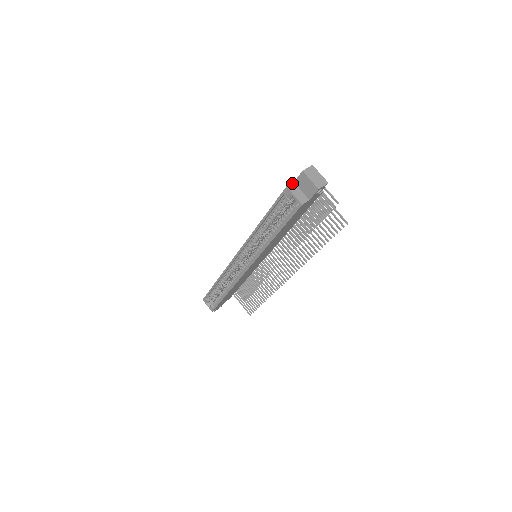
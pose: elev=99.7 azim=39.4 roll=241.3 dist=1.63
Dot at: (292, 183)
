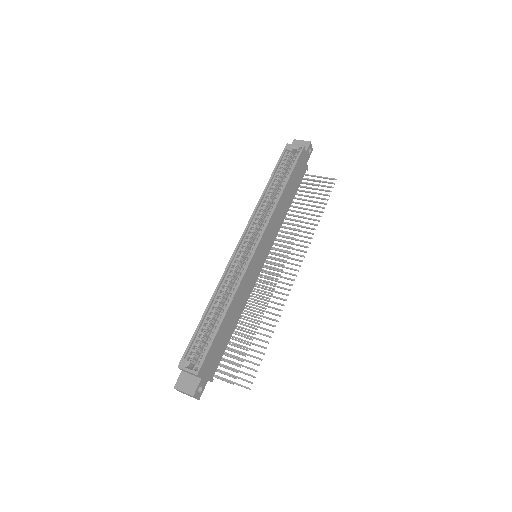
Dot at: occluded
